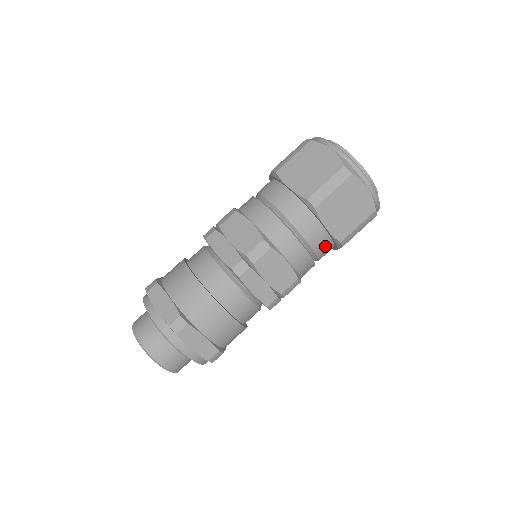
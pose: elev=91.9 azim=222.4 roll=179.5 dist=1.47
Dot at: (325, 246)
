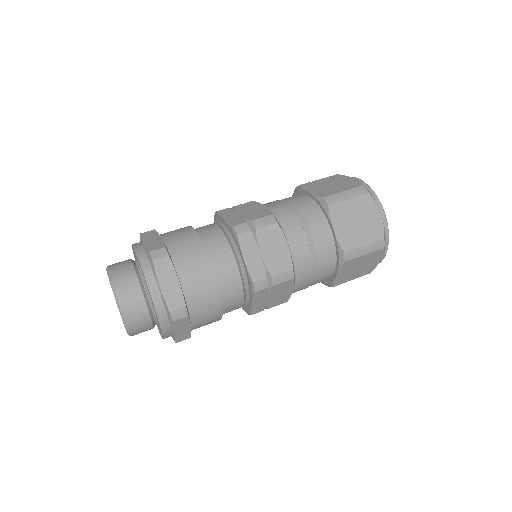
Dot at: occluded
